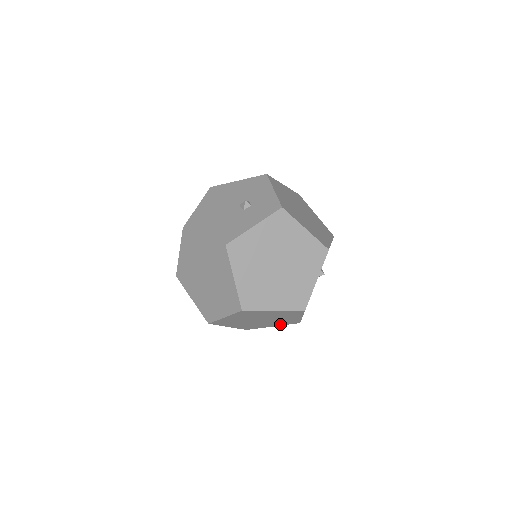
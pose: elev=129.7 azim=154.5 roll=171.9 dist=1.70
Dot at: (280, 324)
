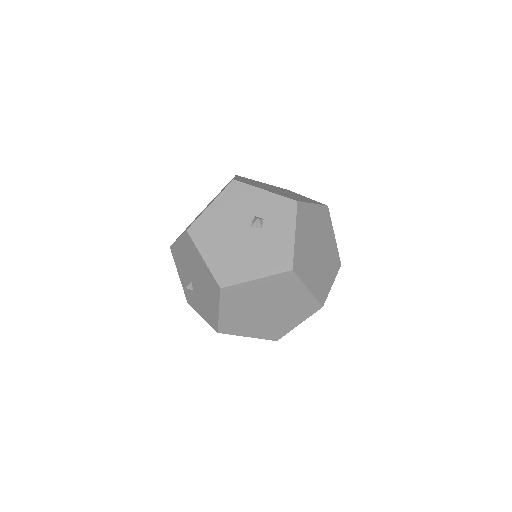
Dot at: occluded
